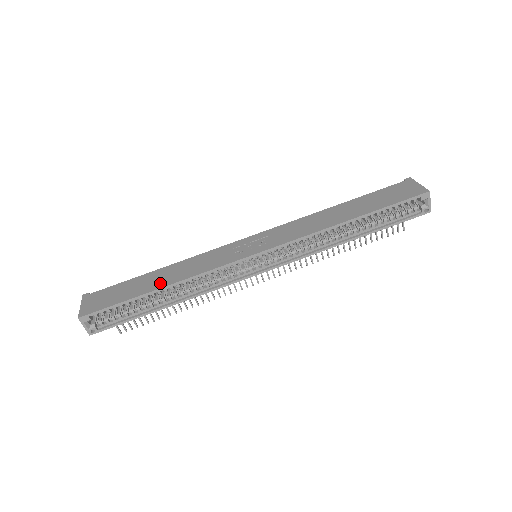
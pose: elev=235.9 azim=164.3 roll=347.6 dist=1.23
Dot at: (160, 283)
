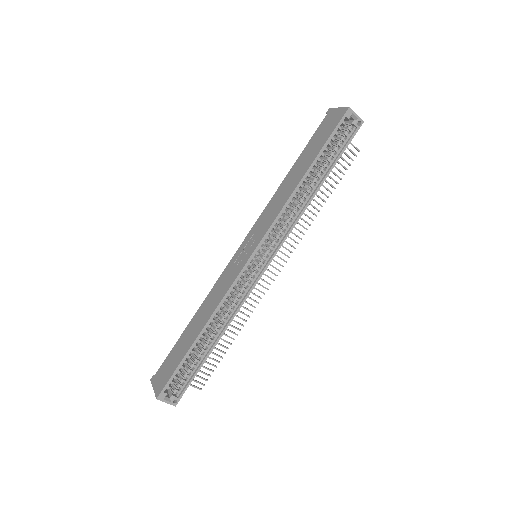
Dot at: (198, 329)
